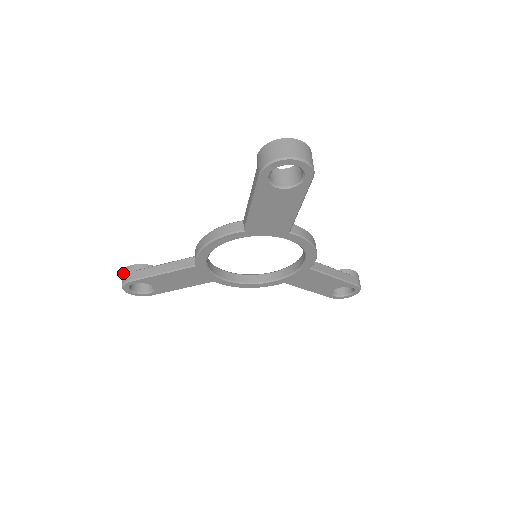
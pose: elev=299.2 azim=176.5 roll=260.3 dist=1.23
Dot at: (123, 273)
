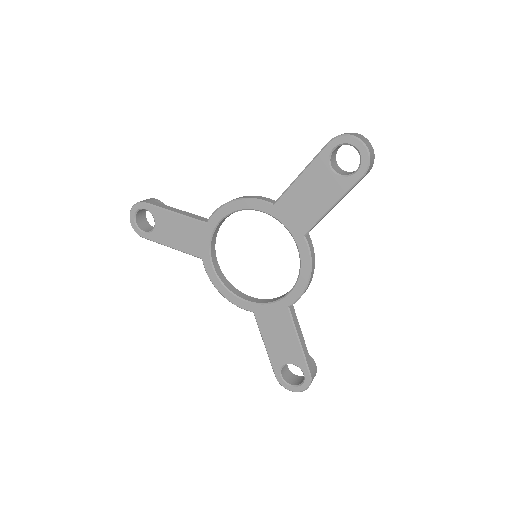
Dot at: occluded
